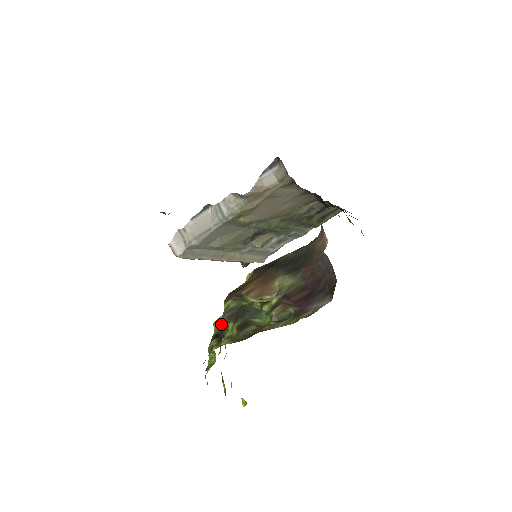
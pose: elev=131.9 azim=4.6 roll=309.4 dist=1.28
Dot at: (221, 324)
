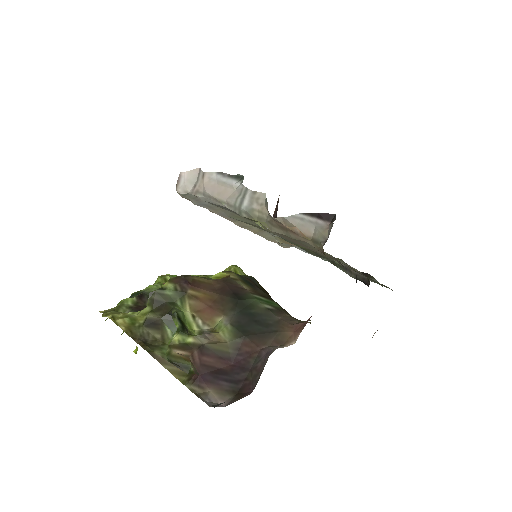
Dot at: (157, 288)
